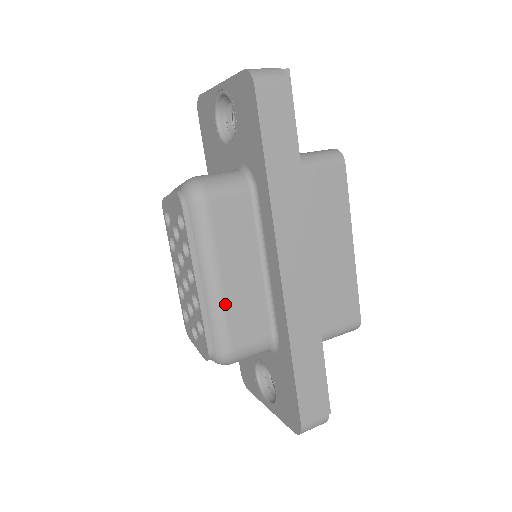
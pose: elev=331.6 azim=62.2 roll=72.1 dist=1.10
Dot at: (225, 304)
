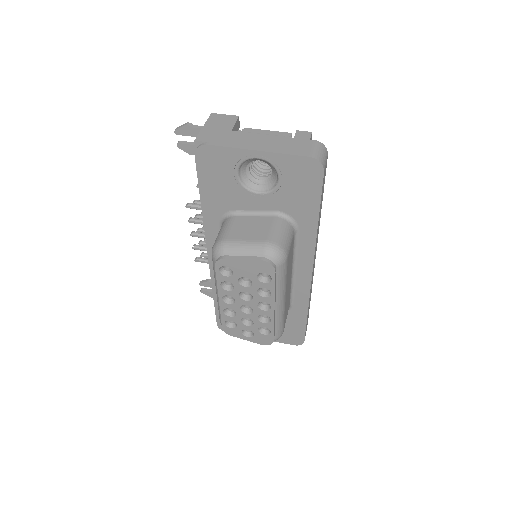
Dot at: occluded
